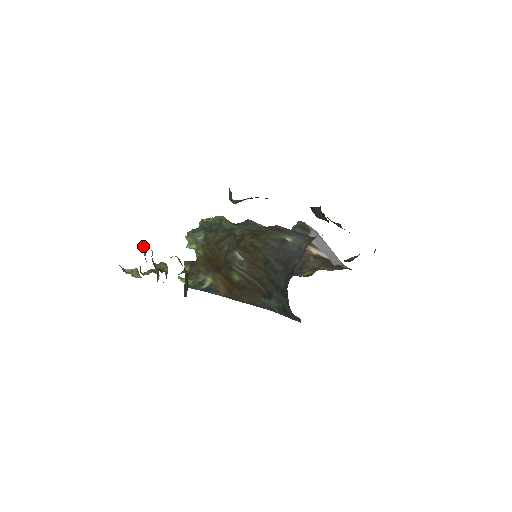
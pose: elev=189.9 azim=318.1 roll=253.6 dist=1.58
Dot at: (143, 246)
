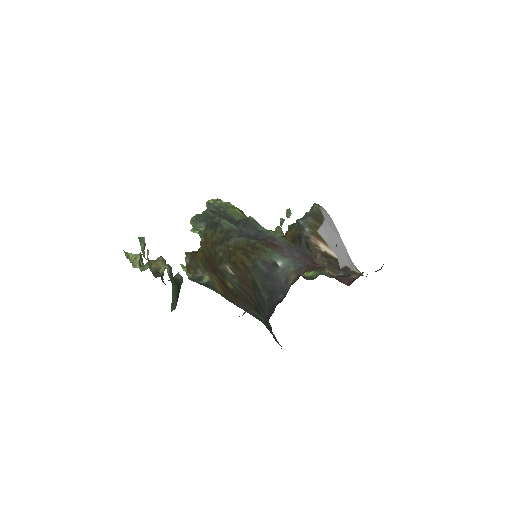
Dot at: (142, 239)
